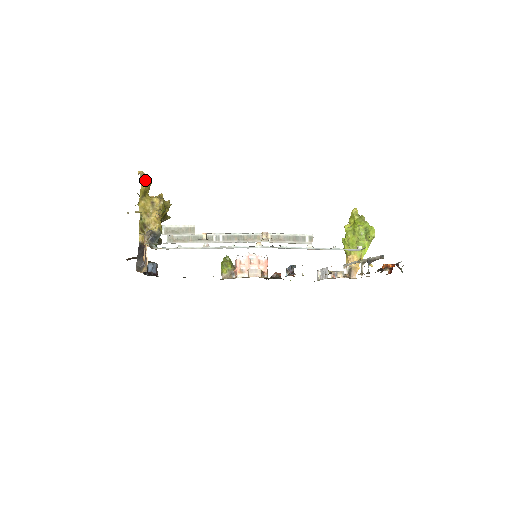
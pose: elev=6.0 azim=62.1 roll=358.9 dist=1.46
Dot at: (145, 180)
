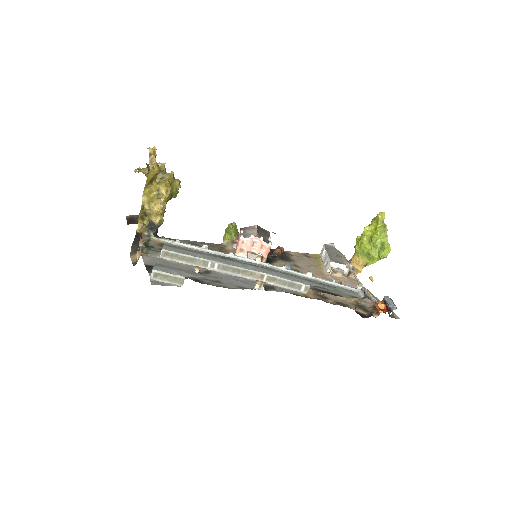
Dot at: (153, 170)
